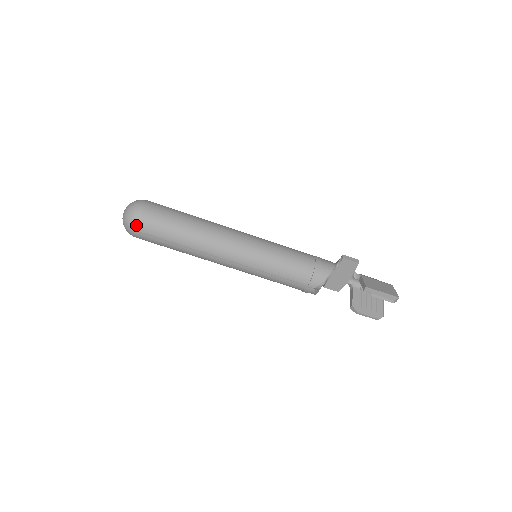
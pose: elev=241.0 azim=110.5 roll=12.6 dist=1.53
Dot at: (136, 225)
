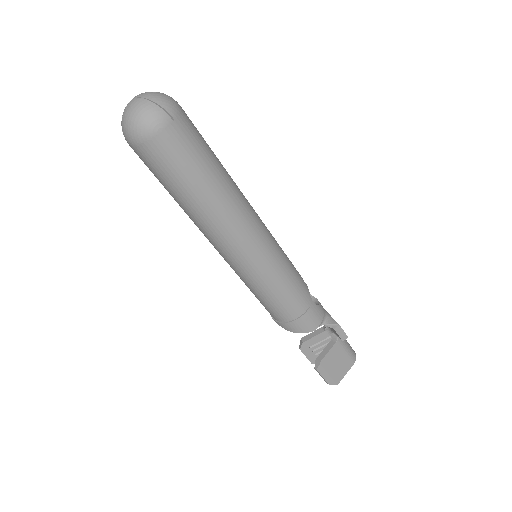
Dot at: (130, 143)
